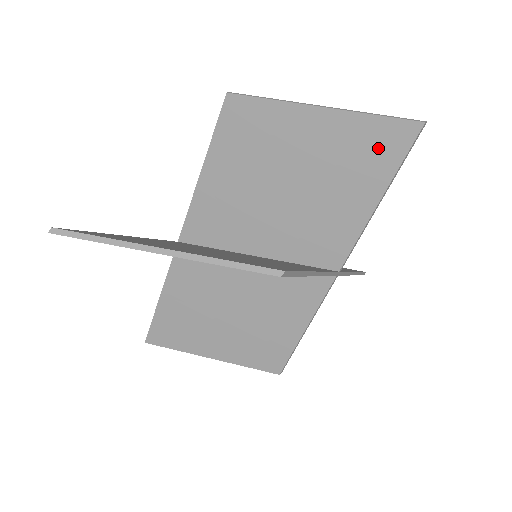
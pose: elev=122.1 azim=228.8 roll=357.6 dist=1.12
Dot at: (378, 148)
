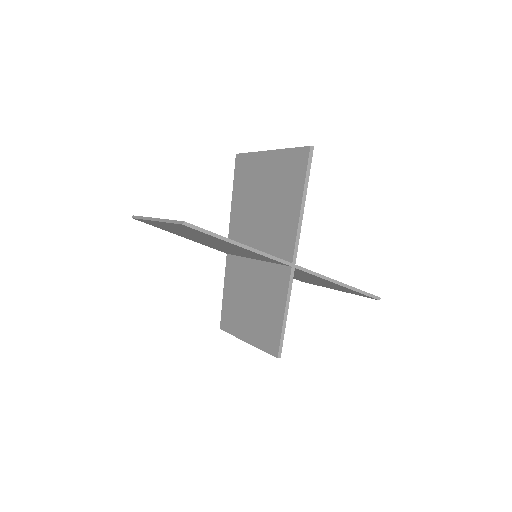
Dot at: (294, 169)
